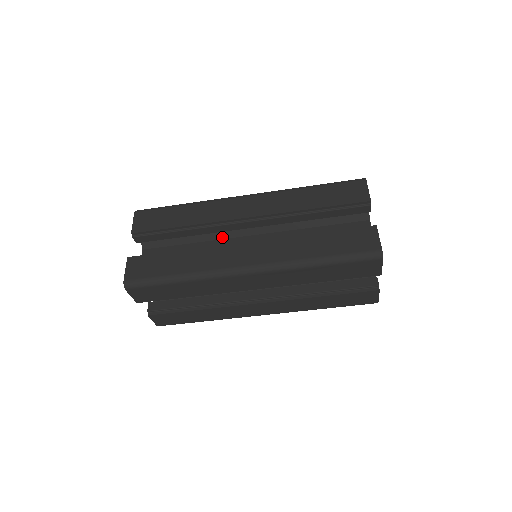
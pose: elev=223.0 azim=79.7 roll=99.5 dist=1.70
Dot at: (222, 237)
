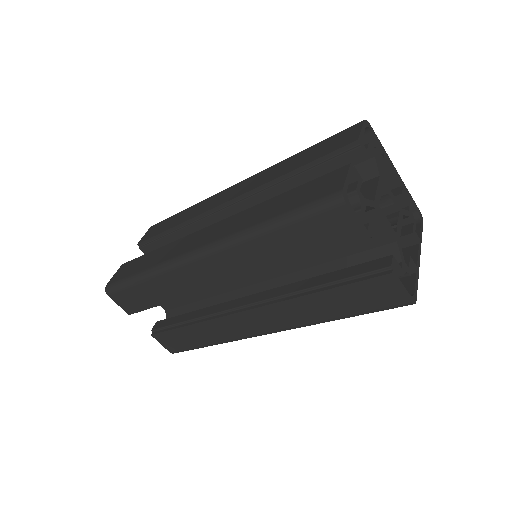
Dot at: occluded
